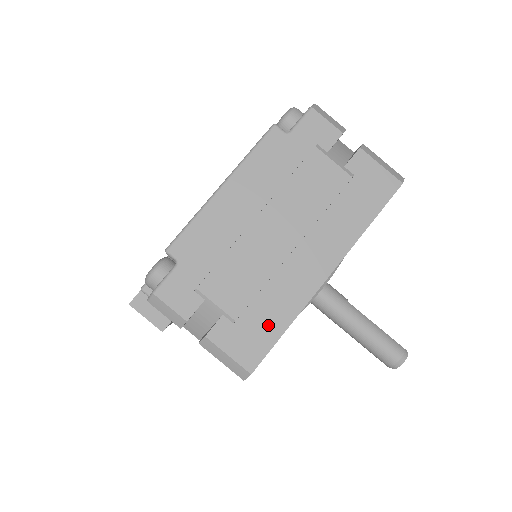
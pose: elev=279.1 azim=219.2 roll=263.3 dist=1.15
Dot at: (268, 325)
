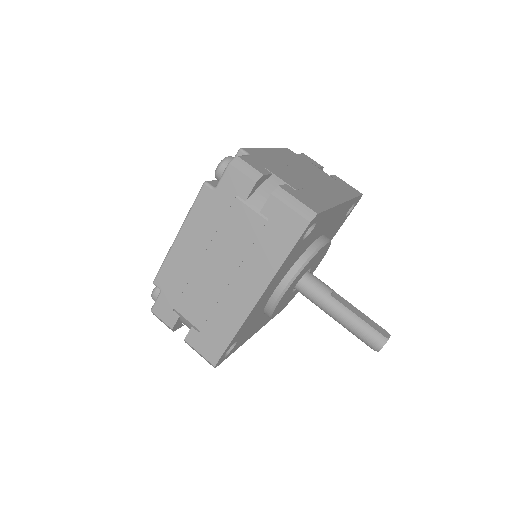
Dot at: (220, 335)
